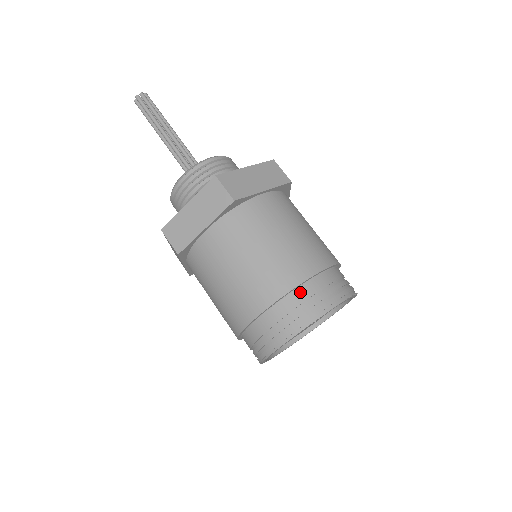
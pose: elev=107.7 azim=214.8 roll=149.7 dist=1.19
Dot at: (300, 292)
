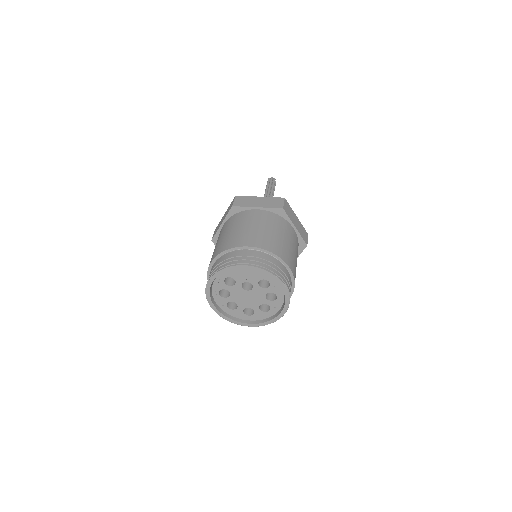
Dot at: (272, 258)
